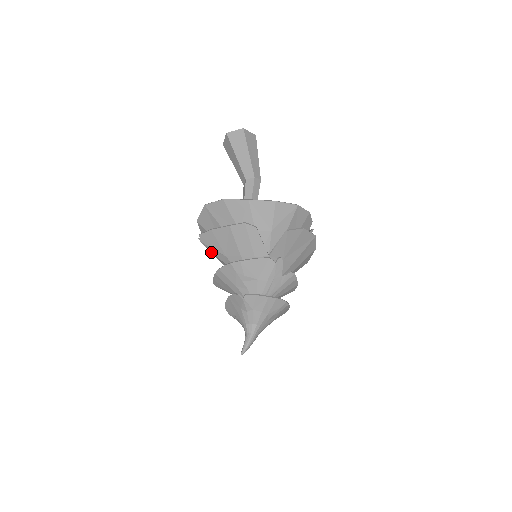
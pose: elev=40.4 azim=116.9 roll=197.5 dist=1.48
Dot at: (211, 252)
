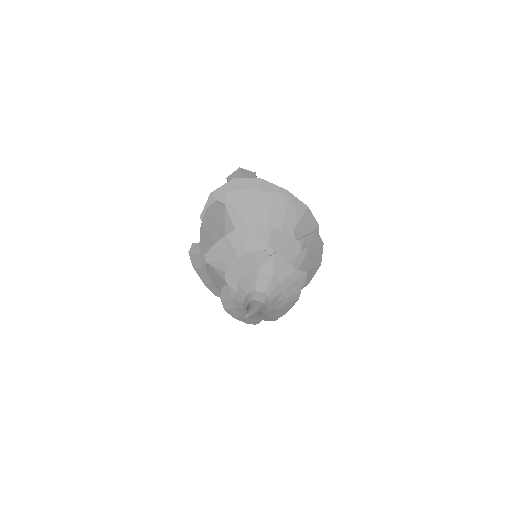
Dot at: (226, 217)
